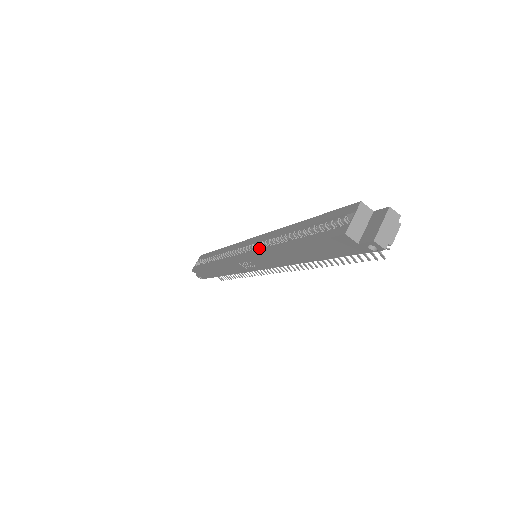
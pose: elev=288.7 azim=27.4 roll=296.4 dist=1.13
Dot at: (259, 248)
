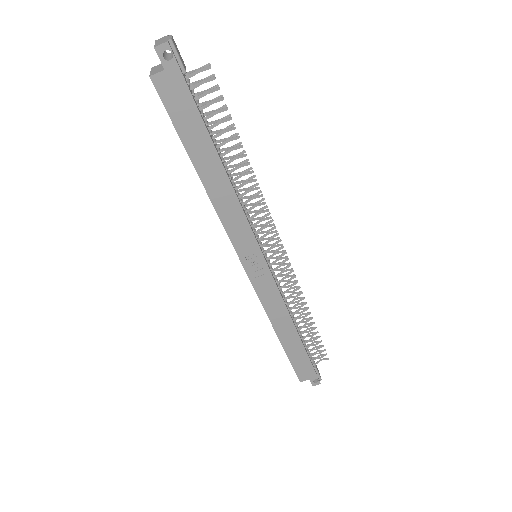
Dot at: occluded
